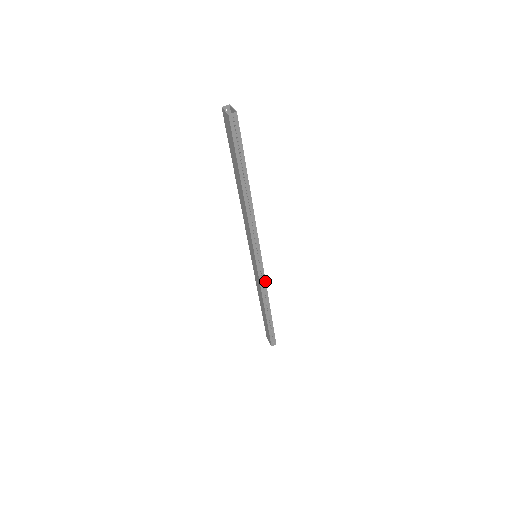
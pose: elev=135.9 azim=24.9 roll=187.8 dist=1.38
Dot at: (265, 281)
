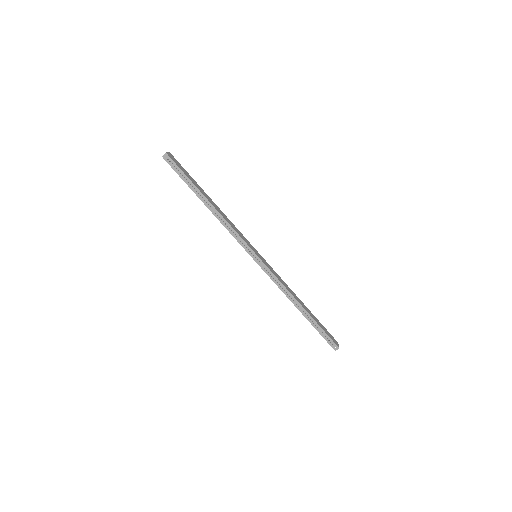
Dot at: (276, 277)
